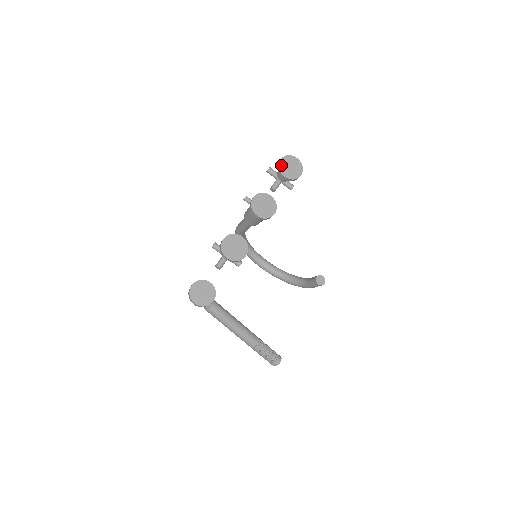
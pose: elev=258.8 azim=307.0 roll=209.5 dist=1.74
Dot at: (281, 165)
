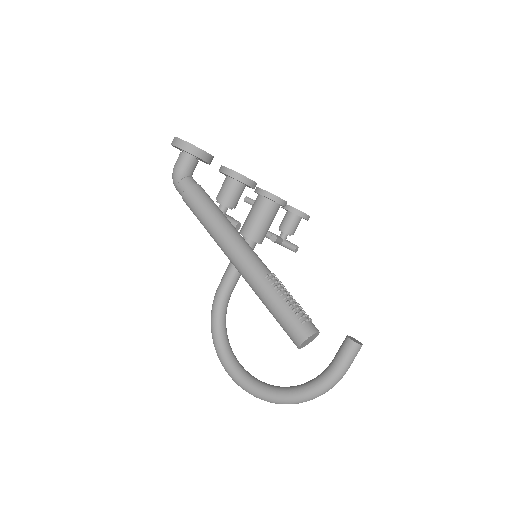
Dot at: occluded
